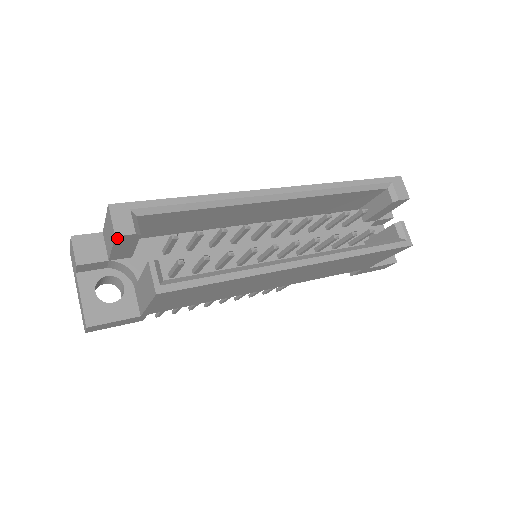
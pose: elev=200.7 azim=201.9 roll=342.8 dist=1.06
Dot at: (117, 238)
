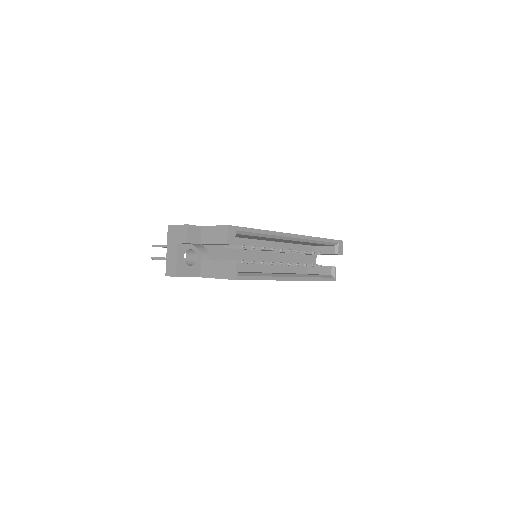
Dot at: (226, 244)
